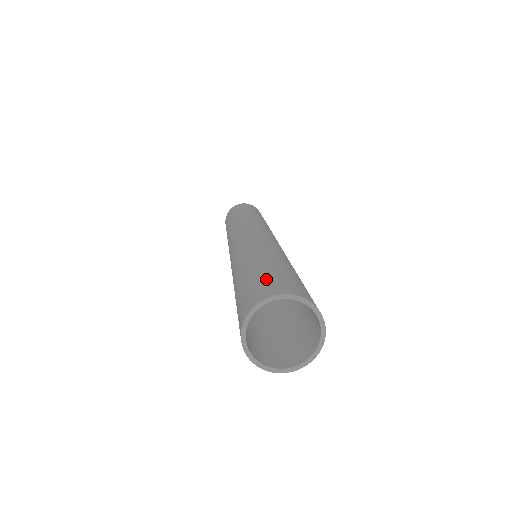
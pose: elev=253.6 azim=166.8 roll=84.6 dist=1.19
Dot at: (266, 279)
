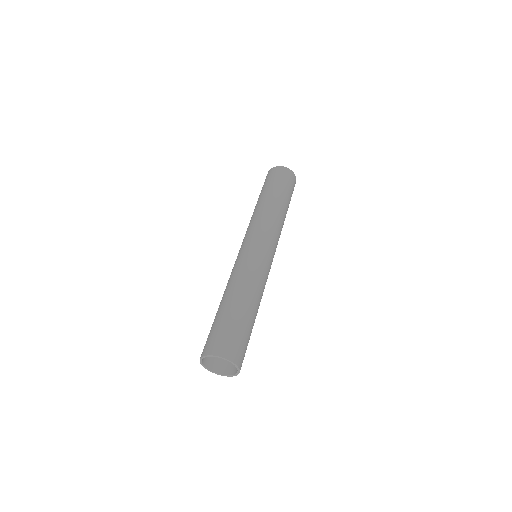
Dot at: (213, 333)
